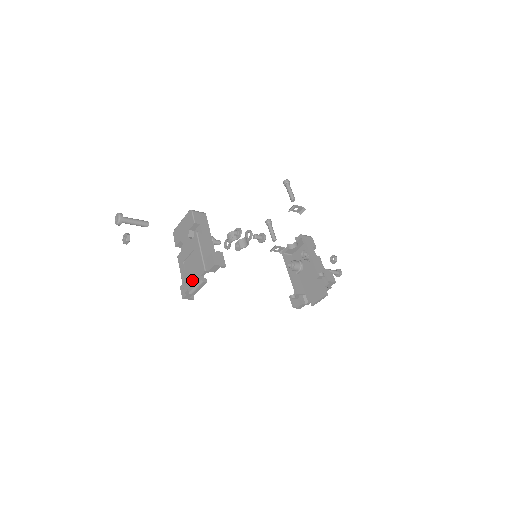
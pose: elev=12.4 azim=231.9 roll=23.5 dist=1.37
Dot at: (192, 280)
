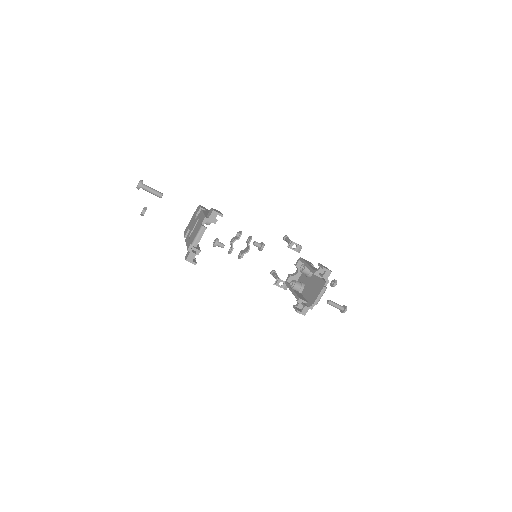
Dot at: (194, 235)
